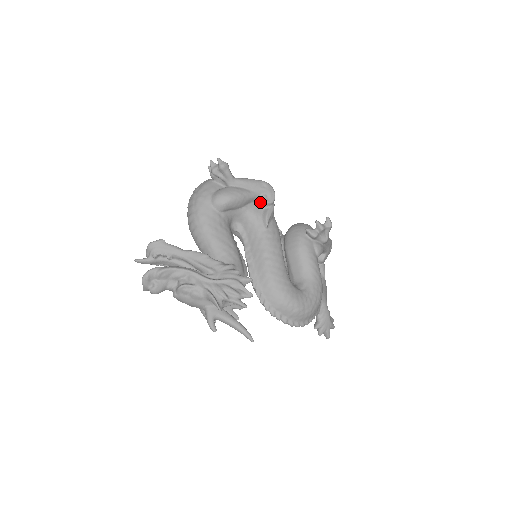
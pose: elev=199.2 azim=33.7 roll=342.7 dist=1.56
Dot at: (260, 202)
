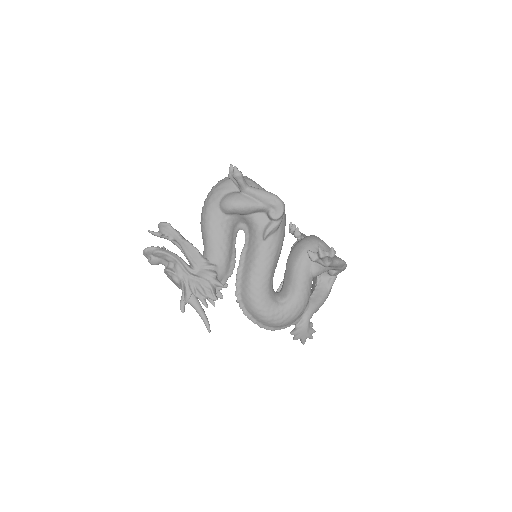
Dot at: (267, 214)
